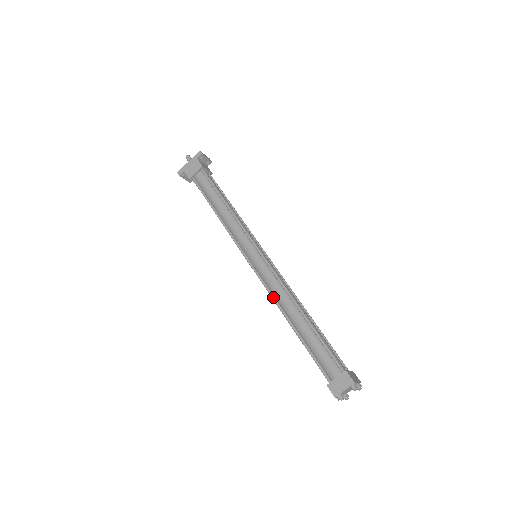
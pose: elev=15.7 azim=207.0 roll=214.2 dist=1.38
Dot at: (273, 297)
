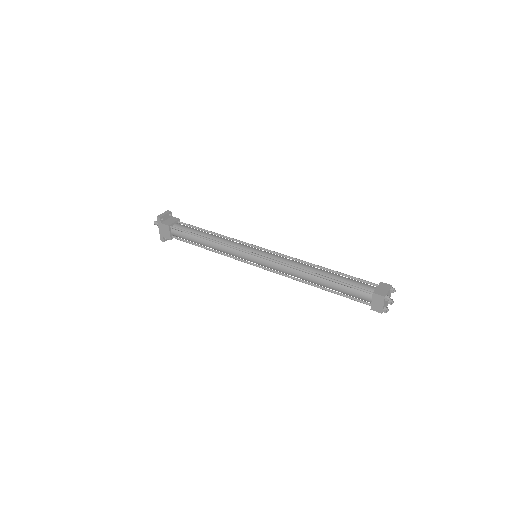
Dot at: occluded
